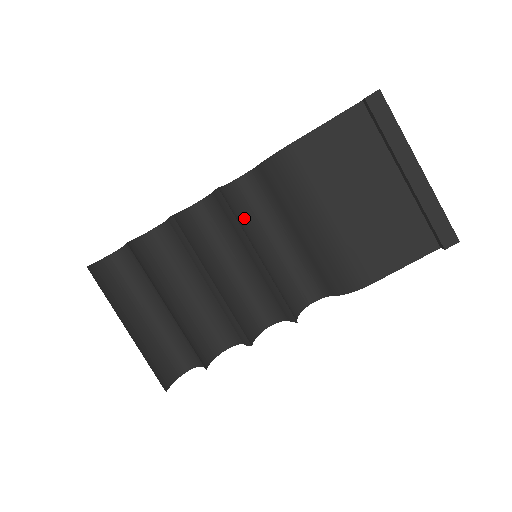
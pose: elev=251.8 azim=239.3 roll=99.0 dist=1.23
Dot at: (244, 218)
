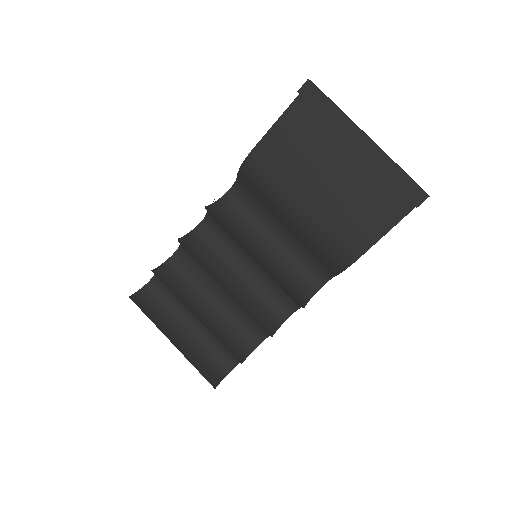
Dot at: (239, 225)
